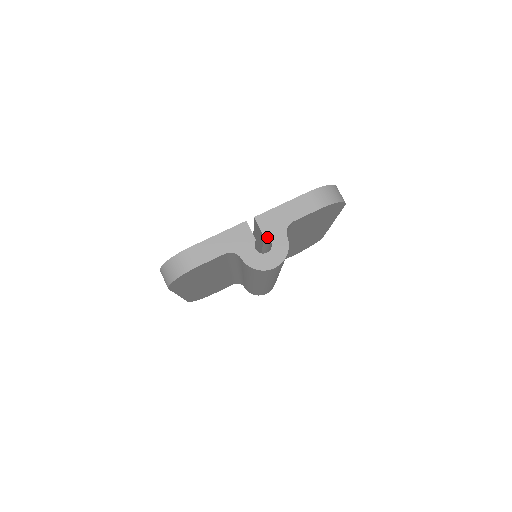
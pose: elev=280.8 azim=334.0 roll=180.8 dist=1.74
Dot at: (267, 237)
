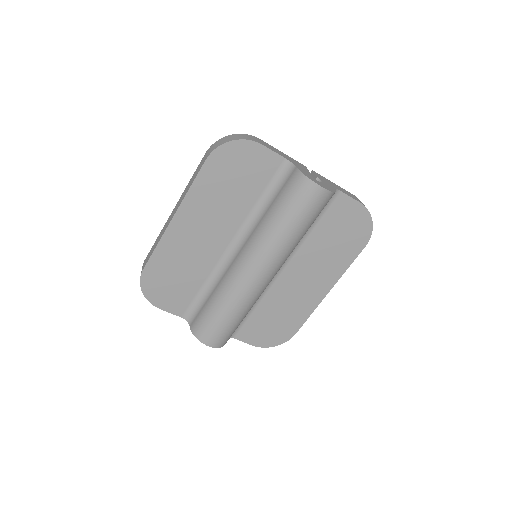
Dot at: (320, 179)
